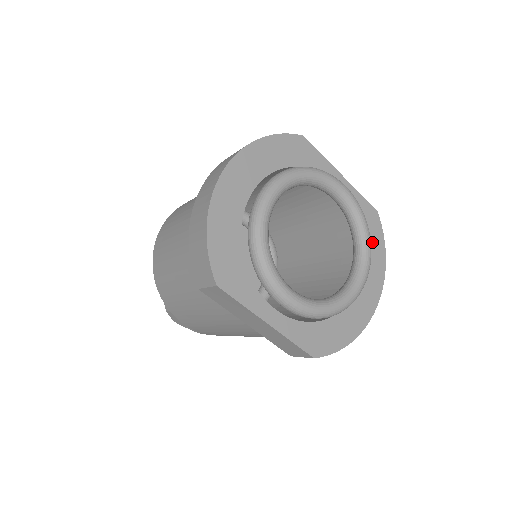
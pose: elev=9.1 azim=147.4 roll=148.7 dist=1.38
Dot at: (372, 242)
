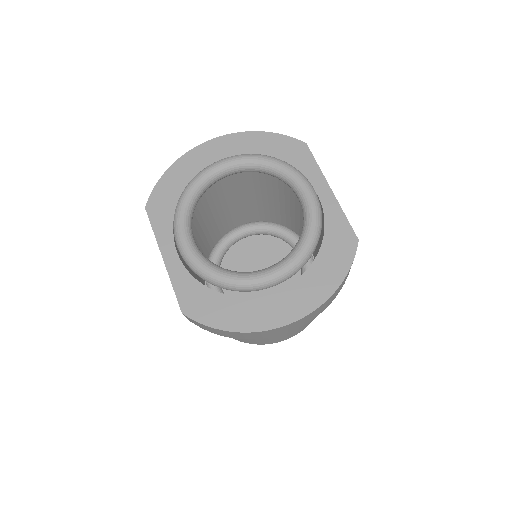
Dot at: (329, 263)
